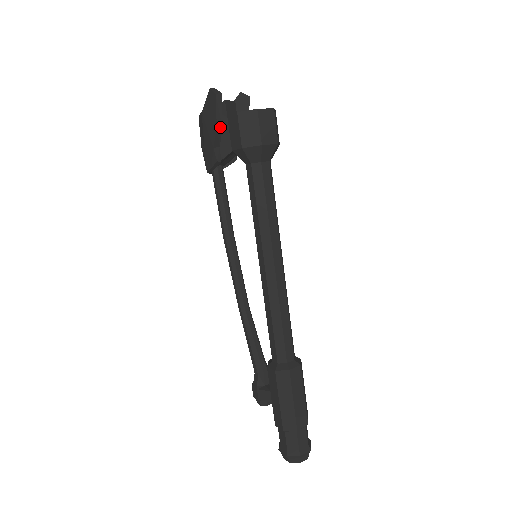
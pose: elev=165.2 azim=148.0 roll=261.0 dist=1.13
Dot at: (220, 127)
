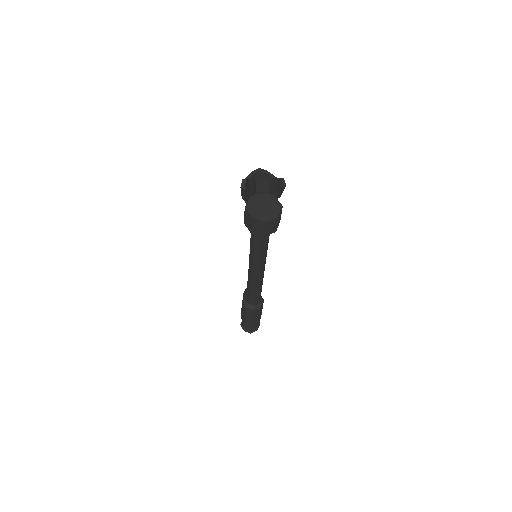
Dot at: (244, 199)
